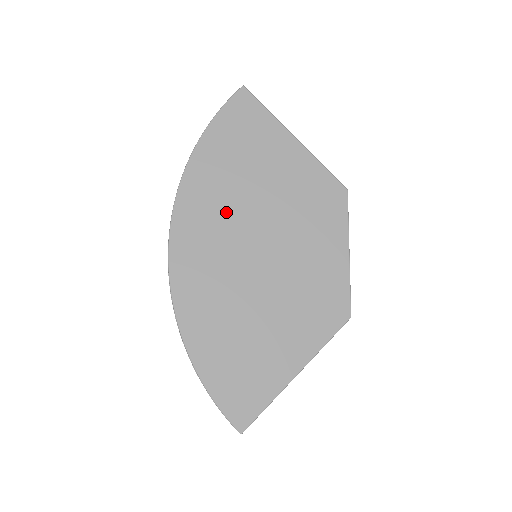
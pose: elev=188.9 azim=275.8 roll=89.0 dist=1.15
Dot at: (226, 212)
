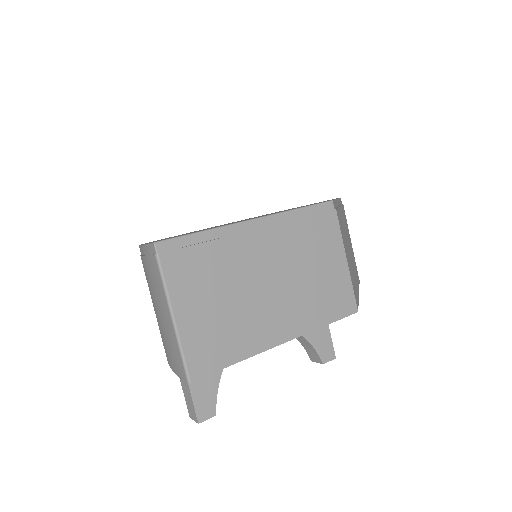
Dot at: occluded
